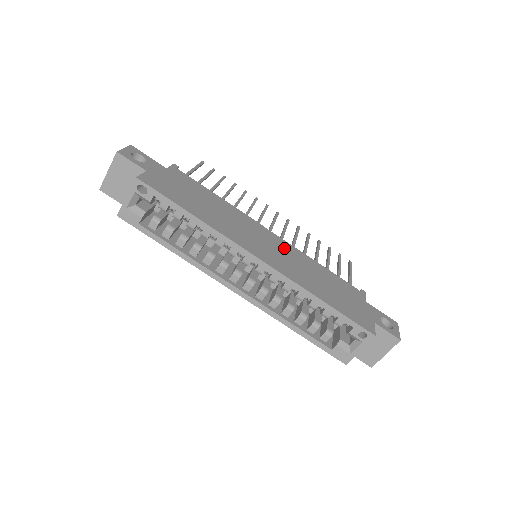
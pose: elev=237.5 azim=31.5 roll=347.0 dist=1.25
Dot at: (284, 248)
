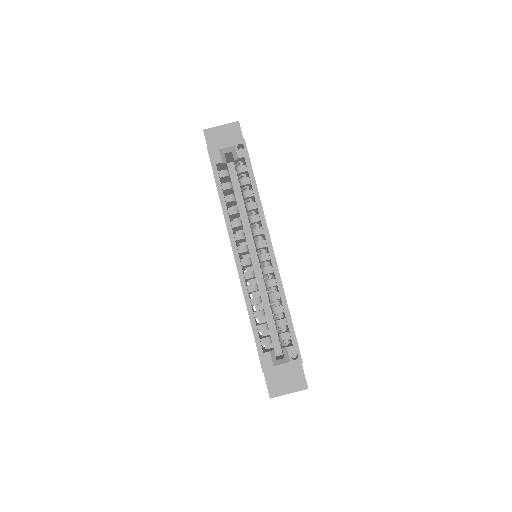
Dot at: occluded
